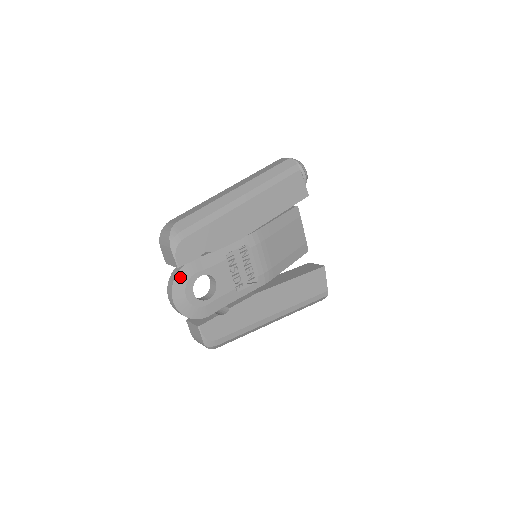
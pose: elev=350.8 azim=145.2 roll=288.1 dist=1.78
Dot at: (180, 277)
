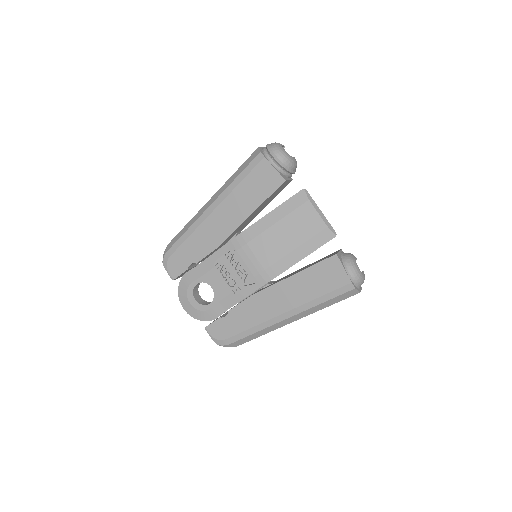
Dot at: (182, 287)
